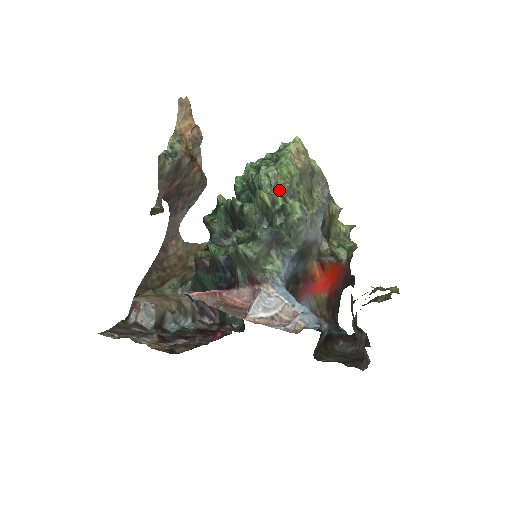
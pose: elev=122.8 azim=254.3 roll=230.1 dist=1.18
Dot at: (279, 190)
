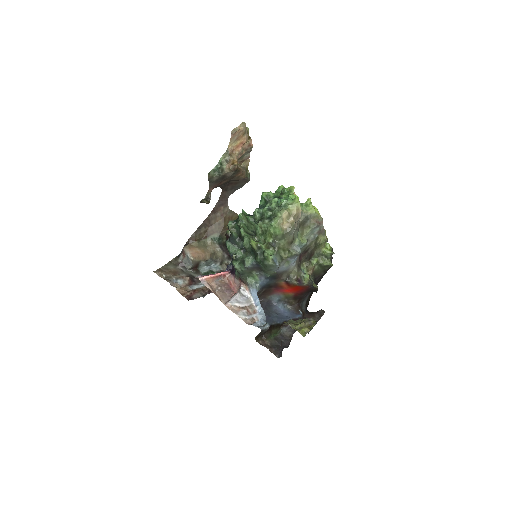
Dot at: (266, 241)
